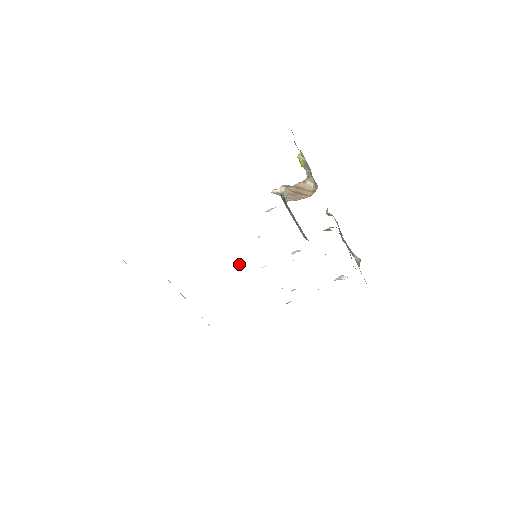
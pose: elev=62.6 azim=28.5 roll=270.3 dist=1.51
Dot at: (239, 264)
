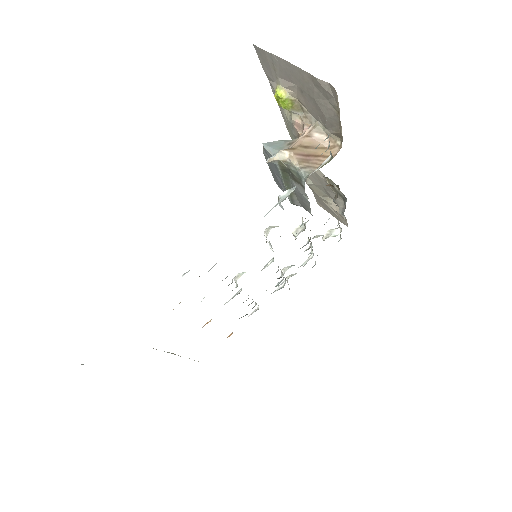
Dot at: (236, 276)
